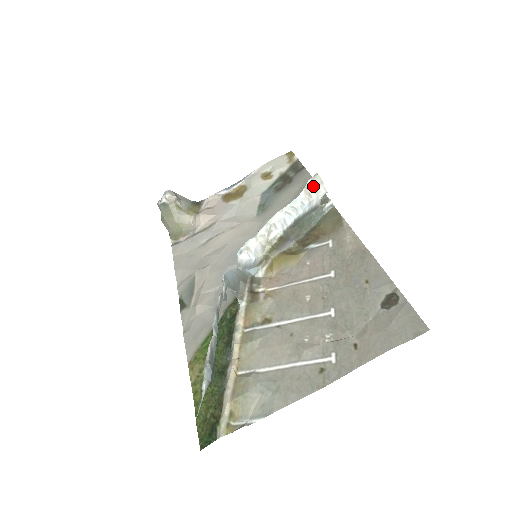
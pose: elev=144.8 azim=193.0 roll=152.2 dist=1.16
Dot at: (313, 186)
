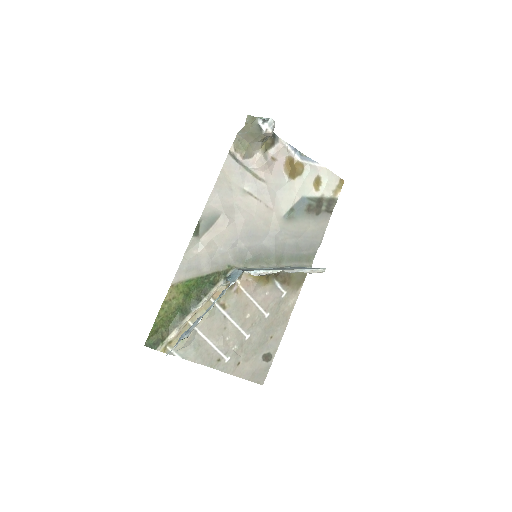
Dot at: (316, 272)
